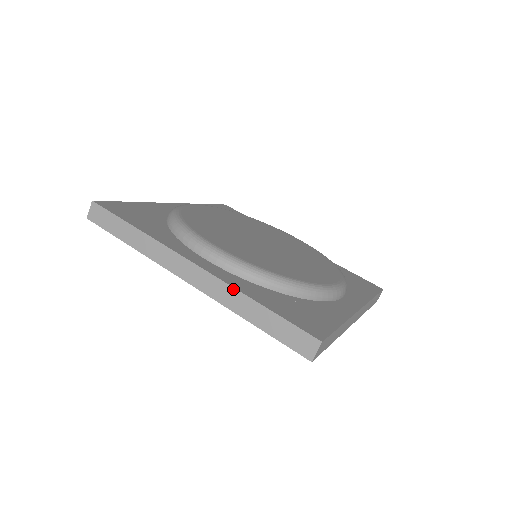
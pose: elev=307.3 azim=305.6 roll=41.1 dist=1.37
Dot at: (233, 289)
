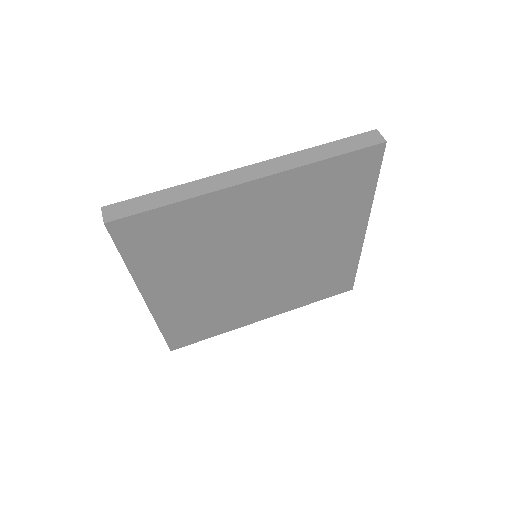
Dot at: (292, 154)
